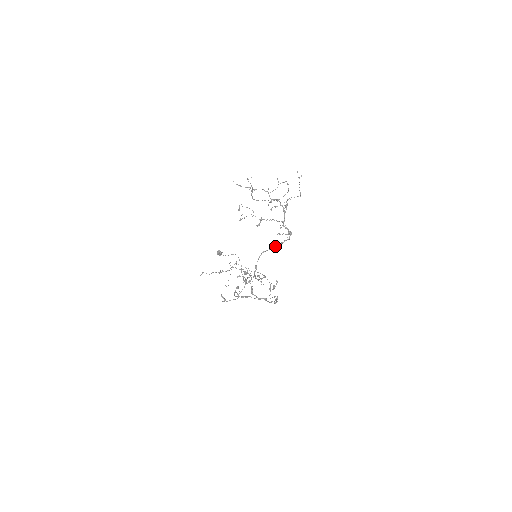
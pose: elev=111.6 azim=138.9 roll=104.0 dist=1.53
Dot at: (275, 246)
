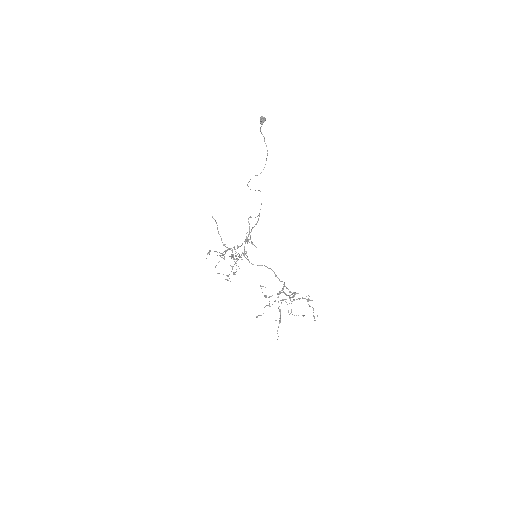
Dot at: (271, 269)
